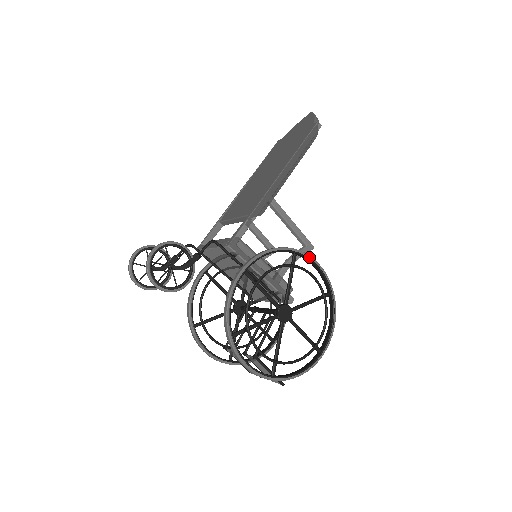
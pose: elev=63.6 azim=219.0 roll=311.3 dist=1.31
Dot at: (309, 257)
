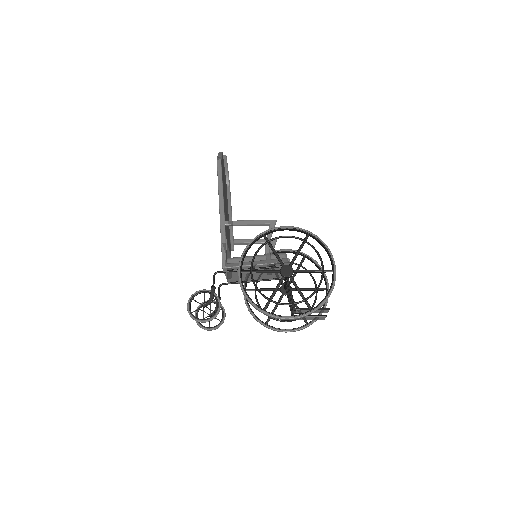
Dot at: (274, 229)
